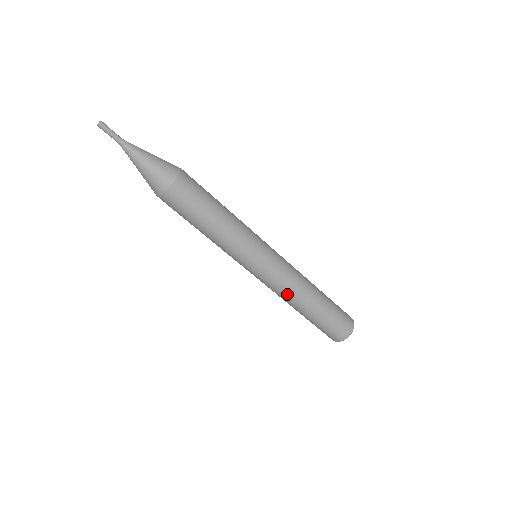
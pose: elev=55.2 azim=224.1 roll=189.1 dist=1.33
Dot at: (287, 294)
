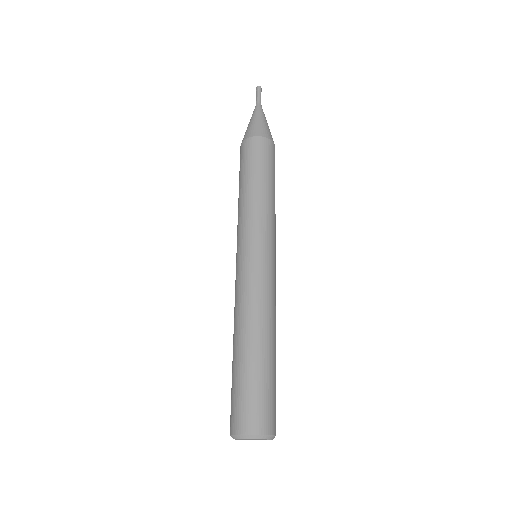
Dot at: (259, 305)
